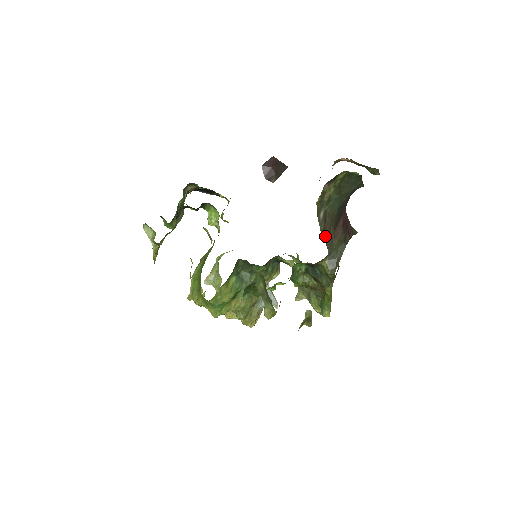
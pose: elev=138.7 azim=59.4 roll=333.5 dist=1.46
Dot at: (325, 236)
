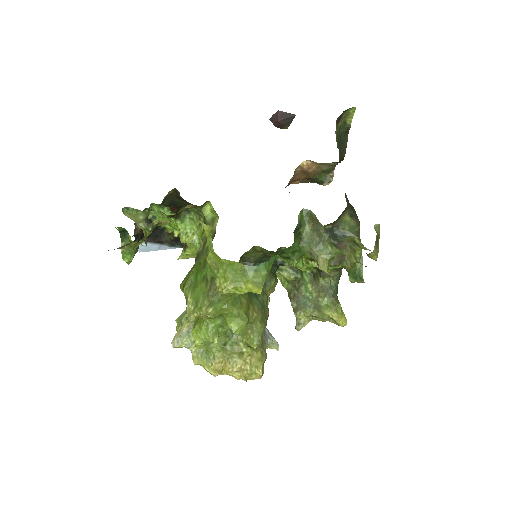
Dot at: occluded
